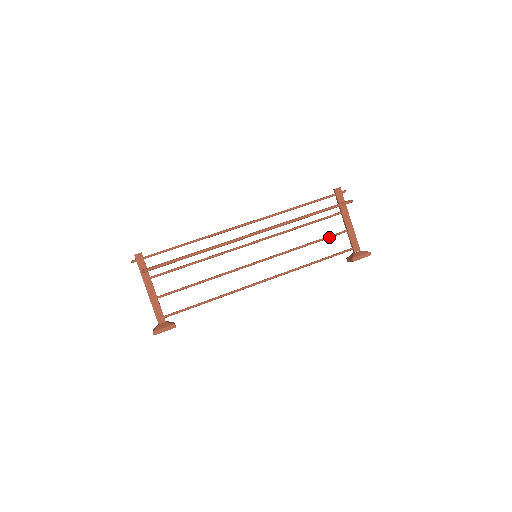
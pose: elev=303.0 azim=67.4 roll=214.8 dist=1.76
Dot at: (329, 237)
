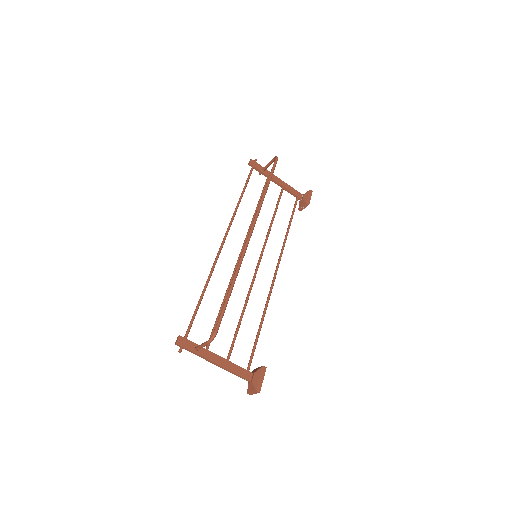
Dot at: (279, 201)
